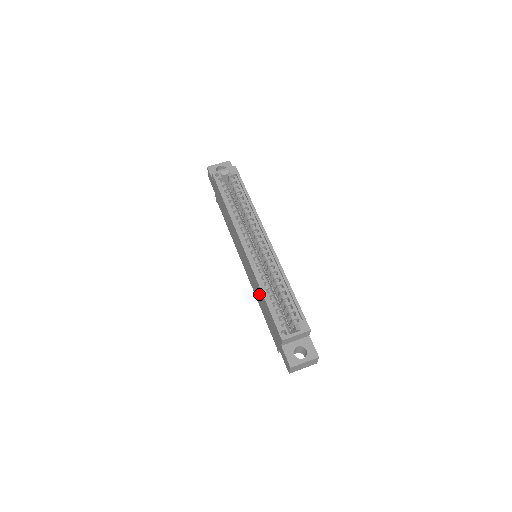
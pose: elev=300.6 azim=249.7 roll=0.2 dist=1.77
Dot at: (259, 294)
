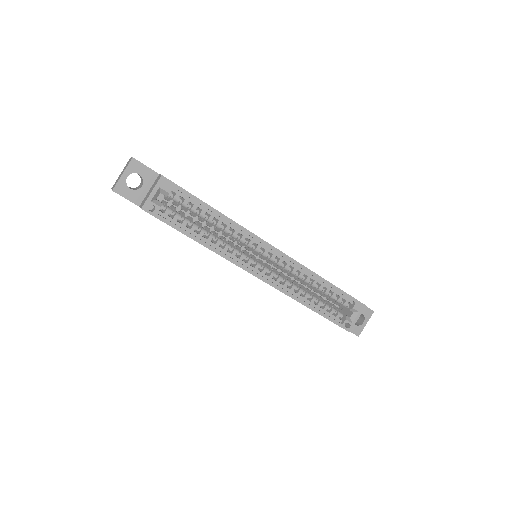
Dot at: occluded
